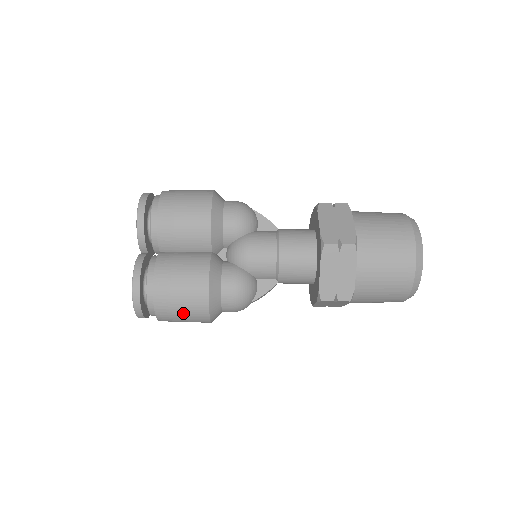
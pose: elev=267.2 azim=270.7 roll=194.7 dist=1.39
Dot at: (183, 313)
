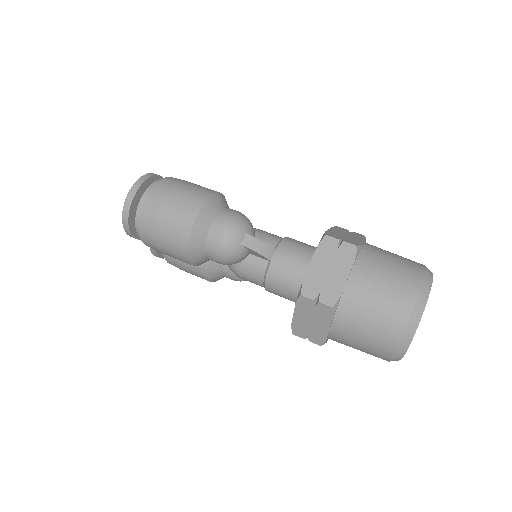
Dot at: (185, 188)
